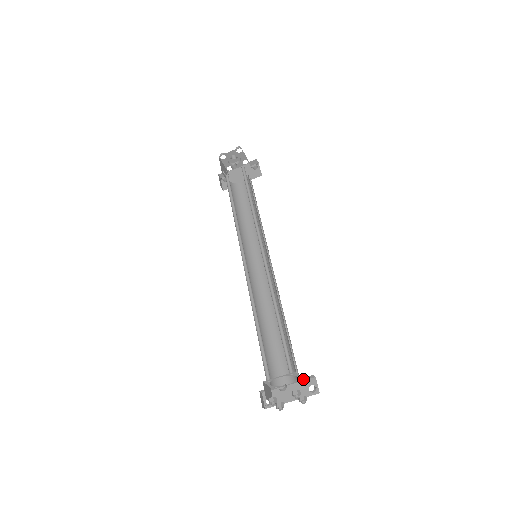
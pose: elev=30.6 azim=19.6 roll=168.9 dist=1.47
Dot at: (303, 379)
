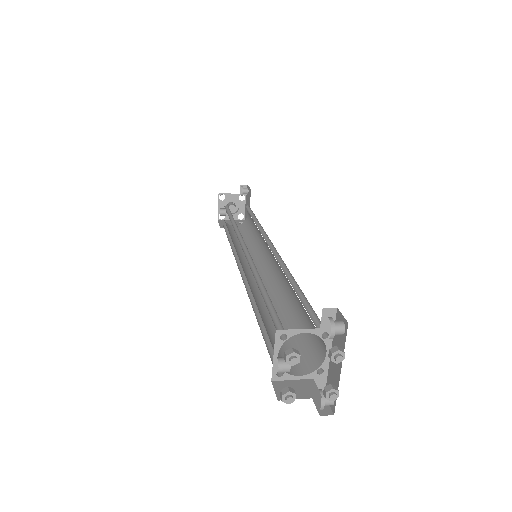
Dot at: (328, 327)
